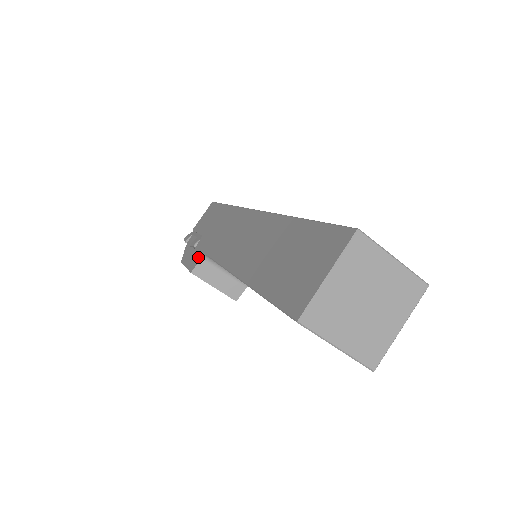
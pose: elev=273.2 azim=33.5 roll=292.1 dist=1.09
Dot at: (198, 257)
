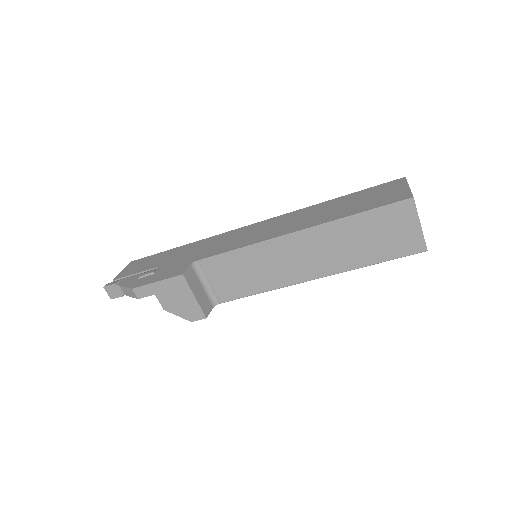
Dot at: (181, 267)
